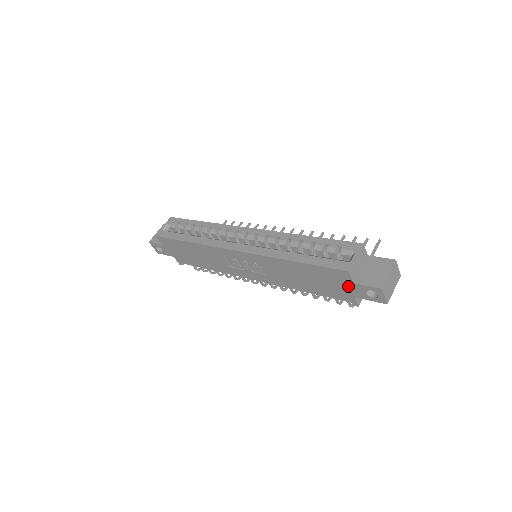
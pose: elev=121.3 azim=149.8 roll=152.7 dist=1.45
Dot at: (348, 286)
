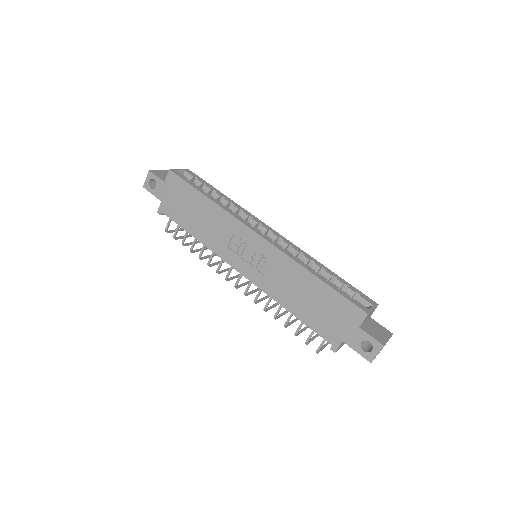
Dot at: (350, 328)
